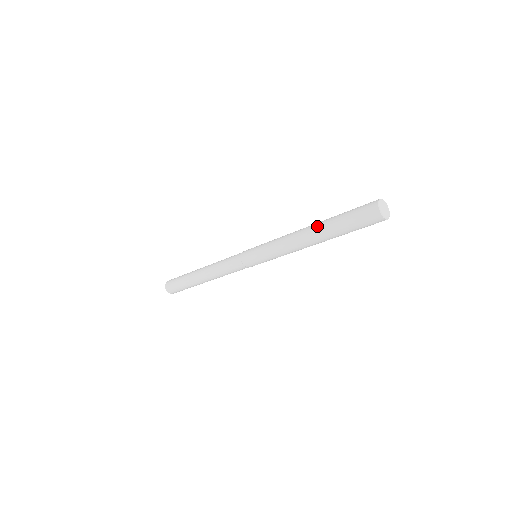
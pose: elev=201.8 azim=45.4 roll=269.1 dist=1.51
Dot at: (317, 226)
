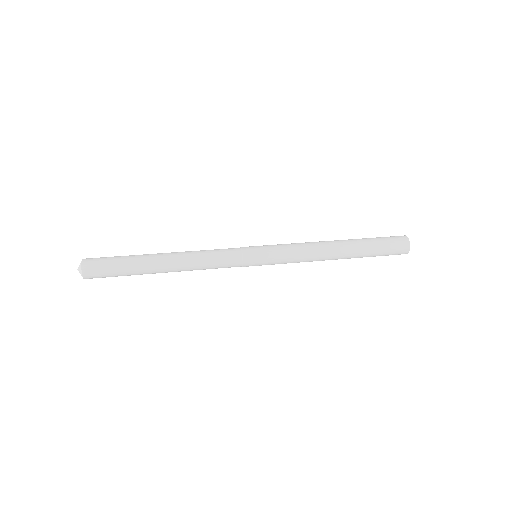
Dot at: (349, 249)
